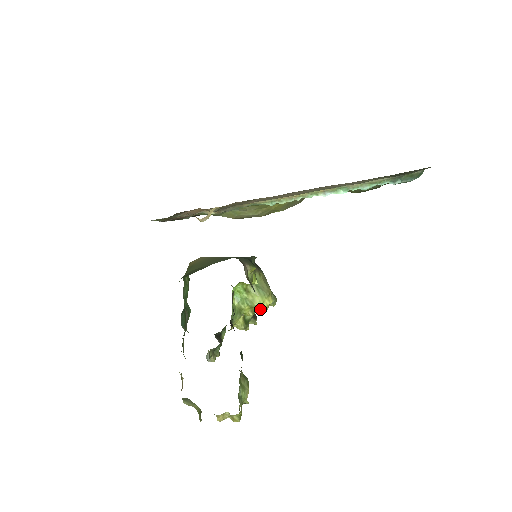
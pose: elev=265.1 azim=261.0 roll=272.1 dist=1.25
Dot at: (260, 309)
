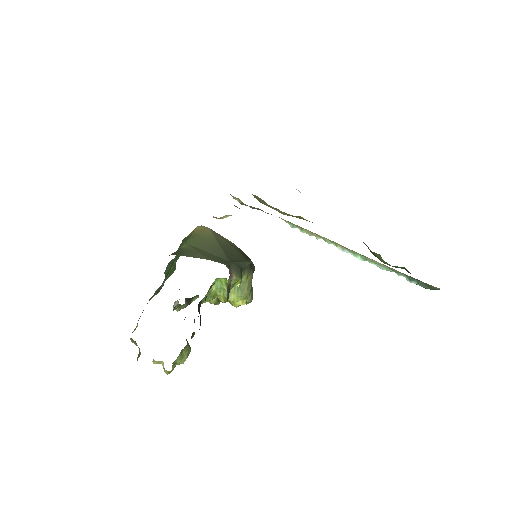
Dot at: (232, 304)
